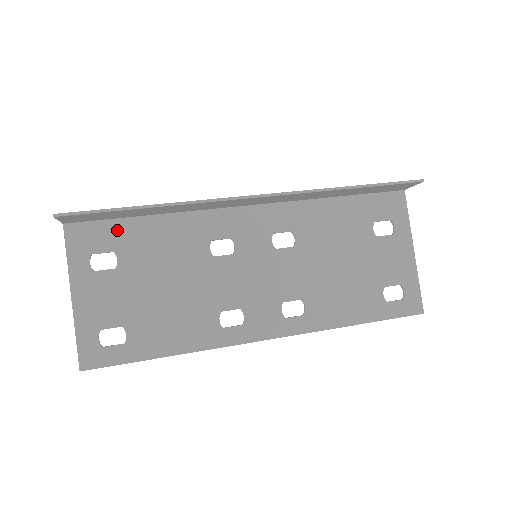
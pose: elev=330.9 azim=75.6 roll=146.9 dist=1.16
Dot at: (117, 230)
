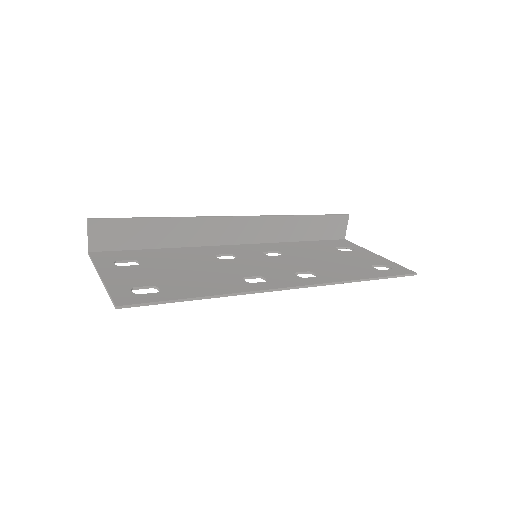
Dot at: (135, 253)
